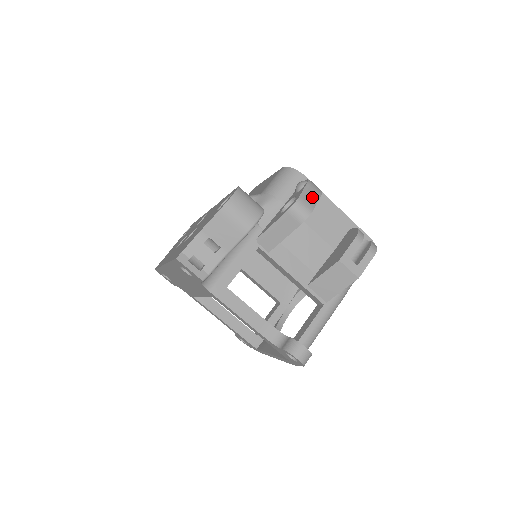
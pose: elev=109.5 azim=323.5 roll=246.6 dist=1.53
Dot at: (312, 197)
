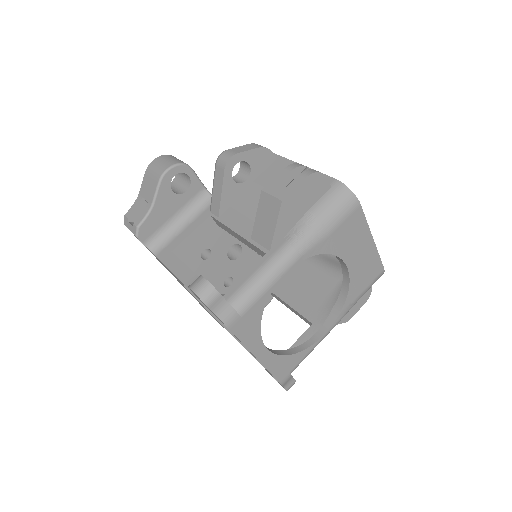
Dot at: (244, 148)
